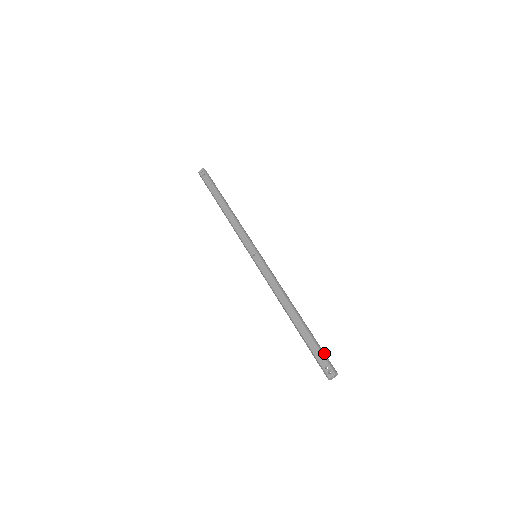
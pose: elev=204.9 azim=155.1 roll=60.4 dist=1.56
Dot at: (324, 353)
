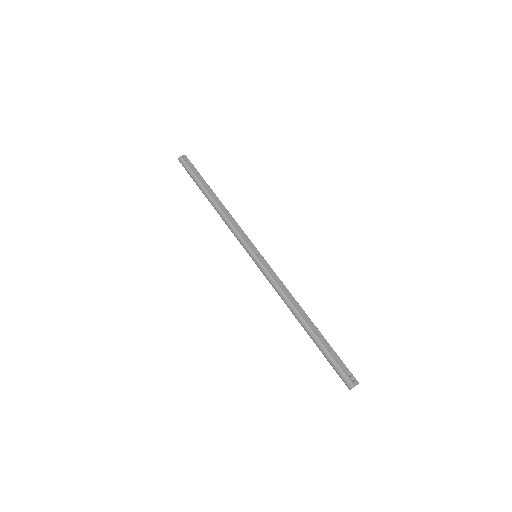
Dot at: (342, 362)
